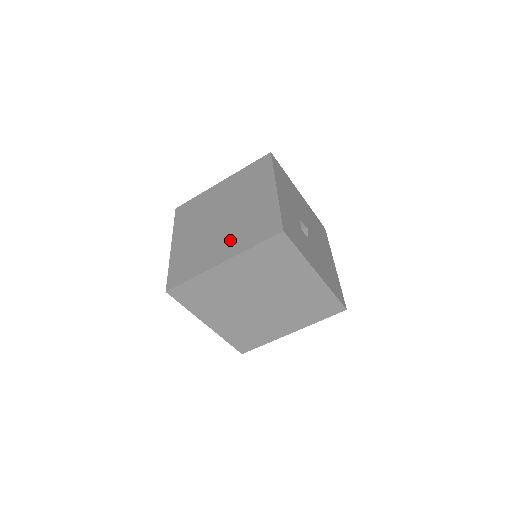
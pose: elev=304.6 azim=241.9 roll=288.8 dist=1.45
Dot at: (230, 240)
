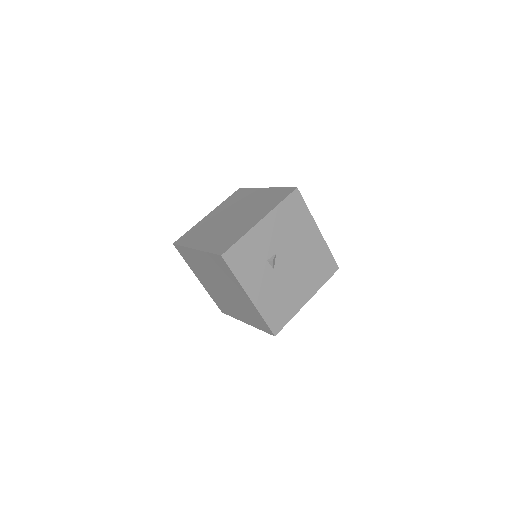
Dot at: (213, 237)
